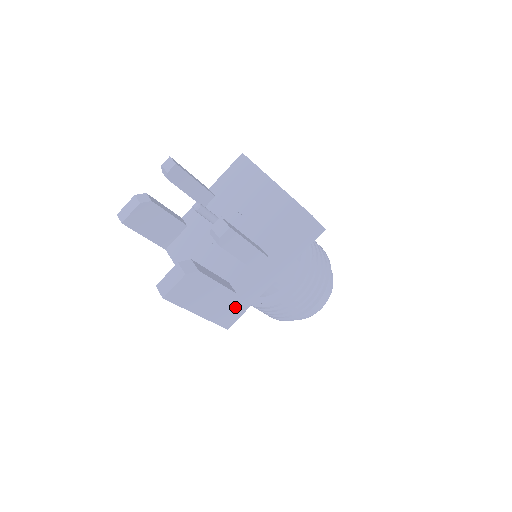
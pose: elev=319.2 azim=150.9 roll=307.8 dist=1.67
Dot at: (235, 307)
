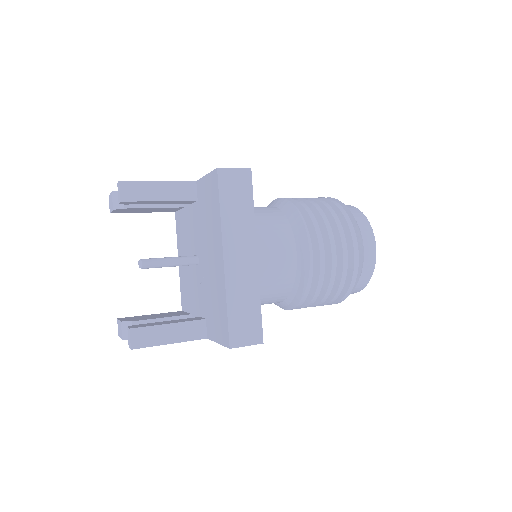
Dot at: occluded
